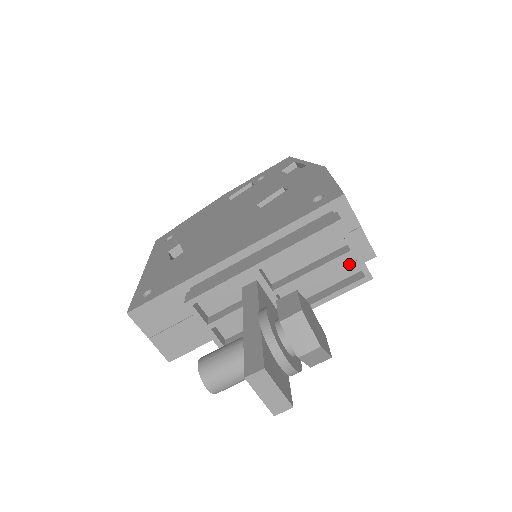
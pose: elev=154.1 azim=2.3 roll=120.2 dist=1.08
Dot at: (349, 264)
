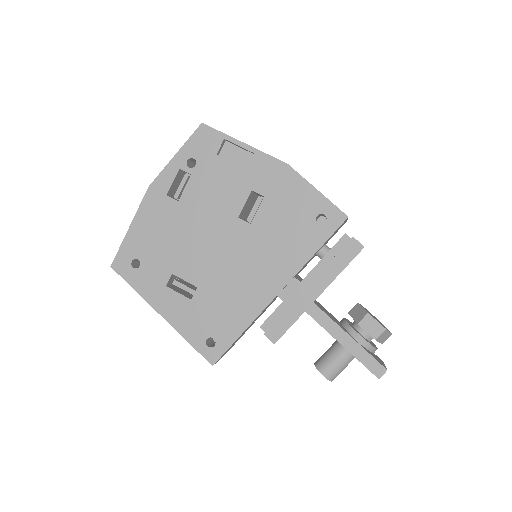
Dot at: occluded
